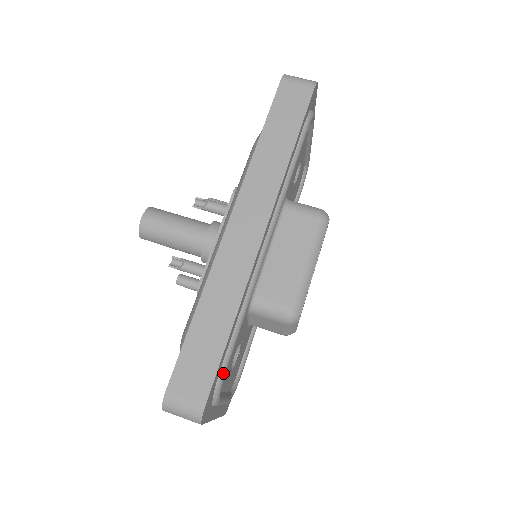
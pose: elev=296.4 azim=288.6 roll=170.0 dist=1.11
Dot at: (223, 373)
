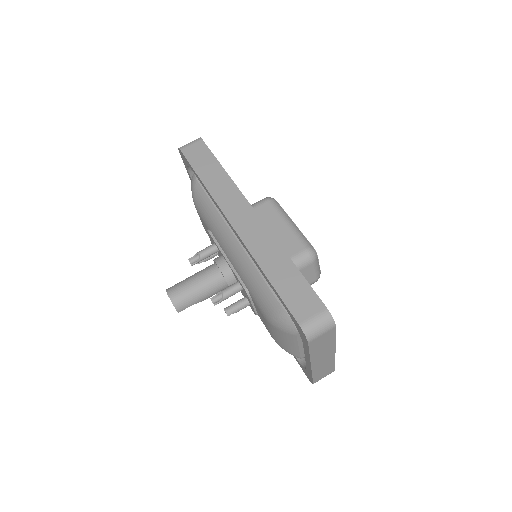
Dot at: occluded
